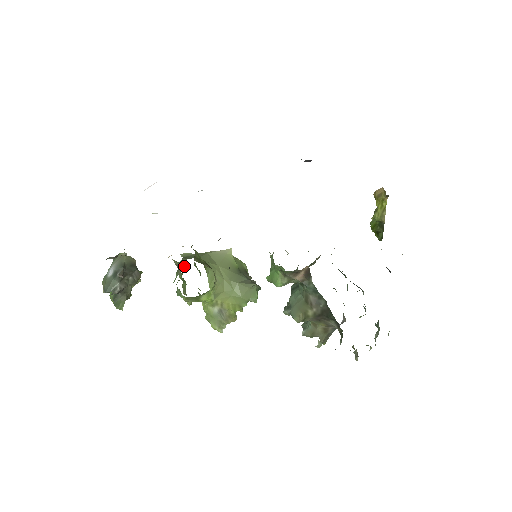
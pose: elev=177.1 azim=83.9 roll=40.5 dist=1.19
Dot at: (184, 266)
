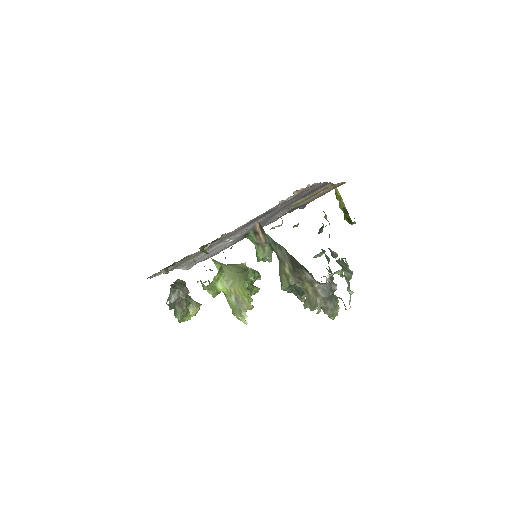
Dot at: occluded
